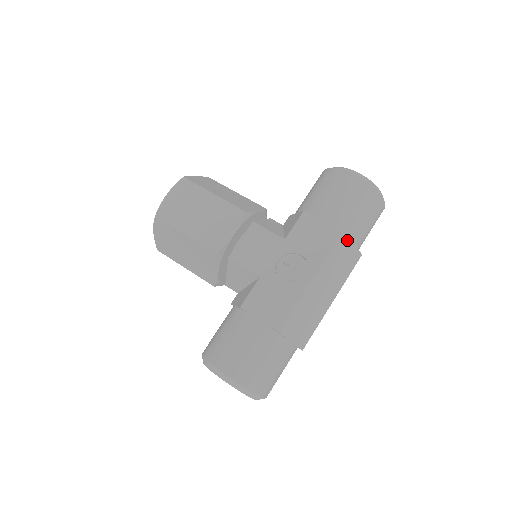
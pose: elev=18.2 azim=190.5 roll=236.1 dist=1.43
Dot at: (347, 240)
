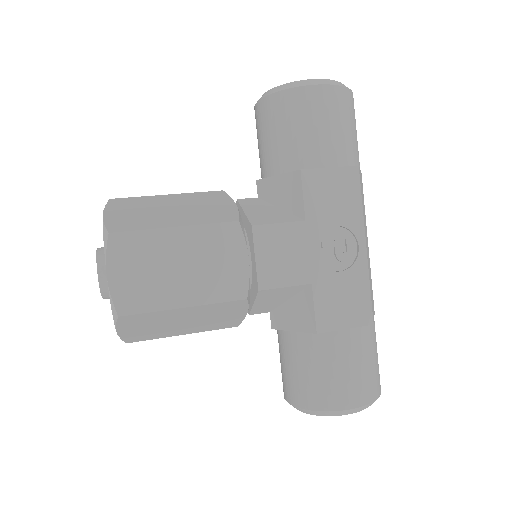
Dot at: occluded
